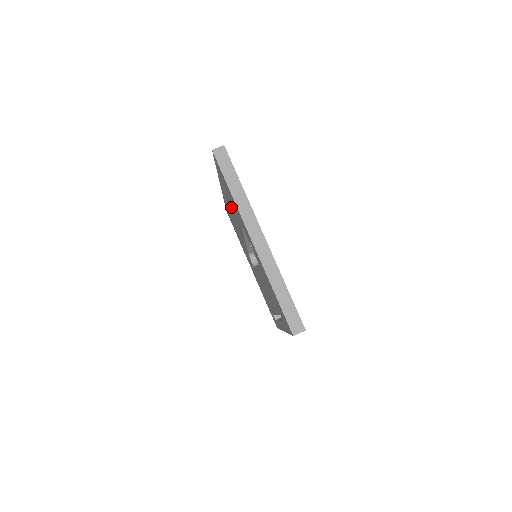
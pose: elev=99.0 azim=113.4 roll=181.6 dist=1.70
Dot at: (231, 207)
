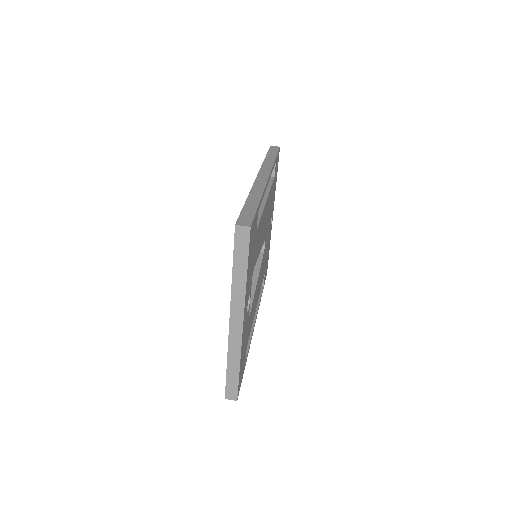
Dot at: occluded
